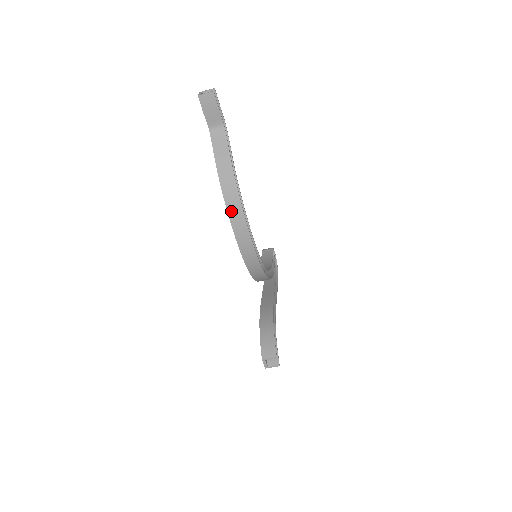
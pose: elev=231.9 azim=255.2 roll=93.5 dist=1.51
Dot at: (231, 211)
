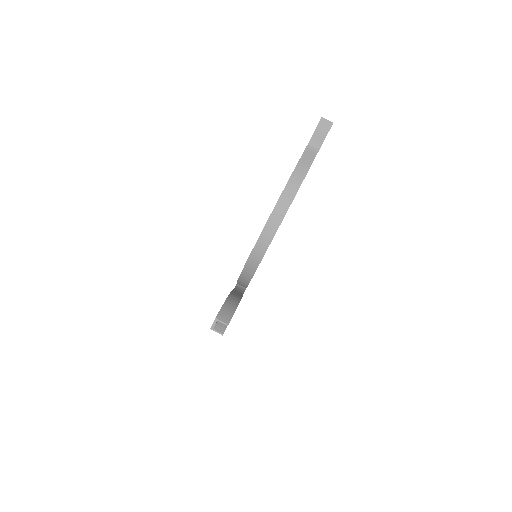
Dot at: (282, 199)
